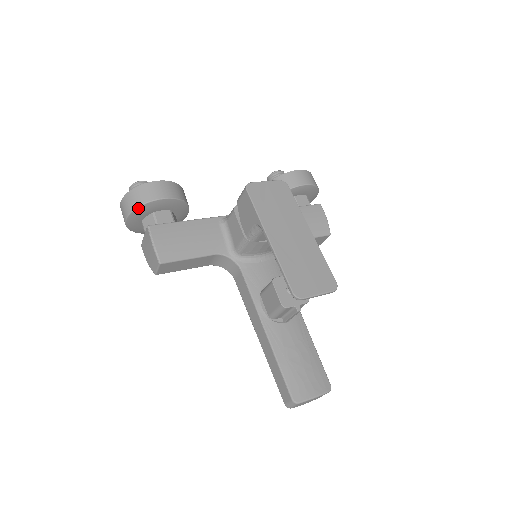
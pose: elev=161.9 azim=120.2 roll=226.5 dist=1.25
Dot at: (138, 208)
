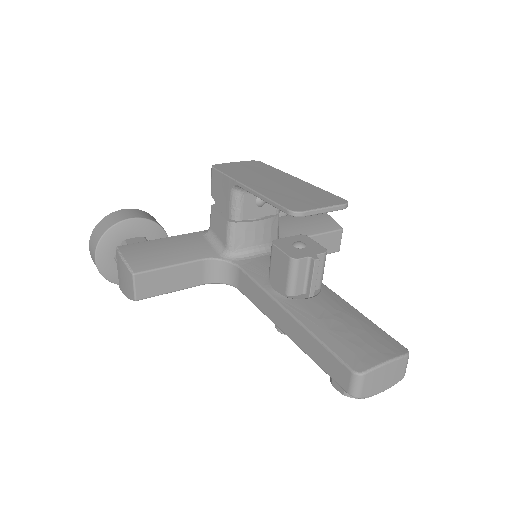
Dot at: (104, 236)
